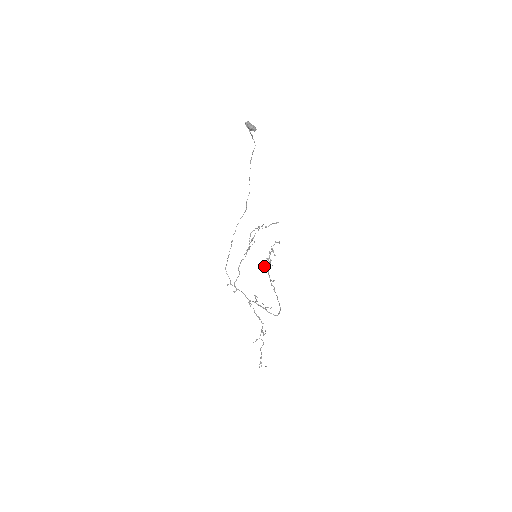
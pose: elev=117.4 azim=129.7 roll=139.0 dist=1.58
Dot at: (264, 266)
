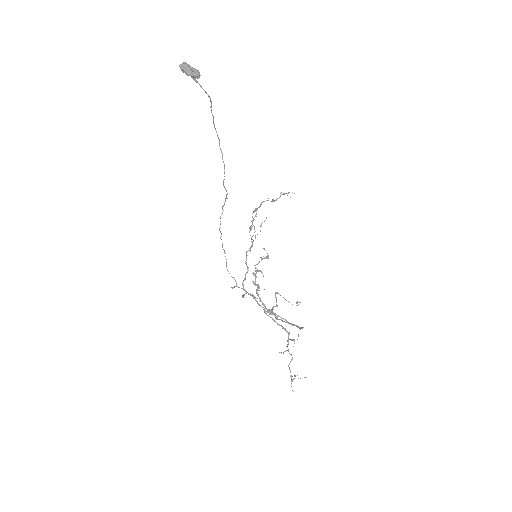
Dot at: (250, 294)
